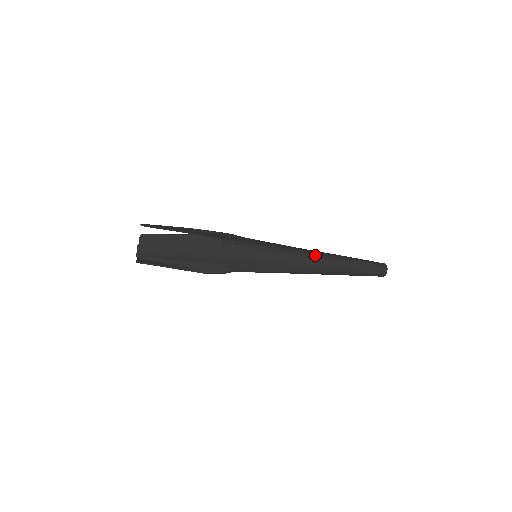
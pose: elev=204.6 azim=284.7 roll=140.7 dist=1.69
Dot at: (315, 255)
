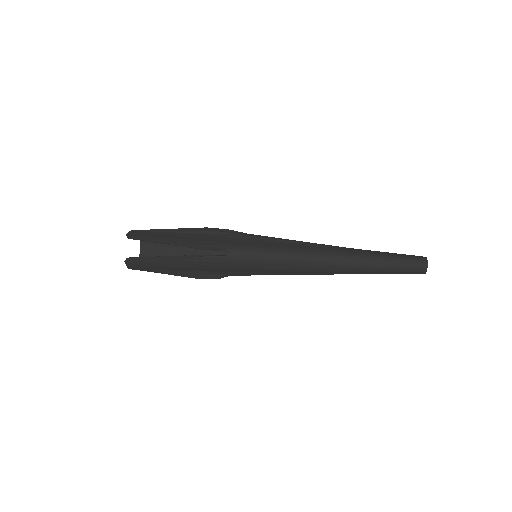
Dot at: (323, 259)
